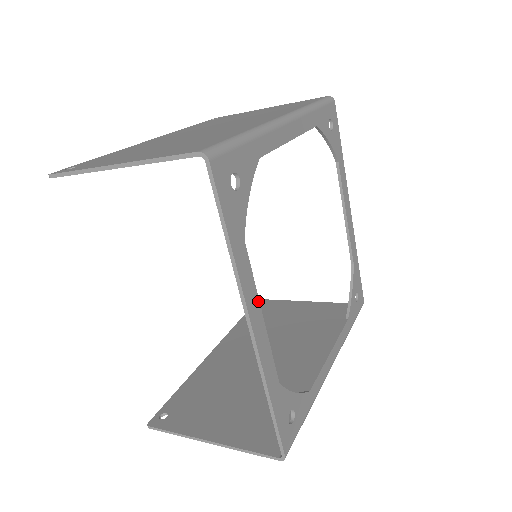
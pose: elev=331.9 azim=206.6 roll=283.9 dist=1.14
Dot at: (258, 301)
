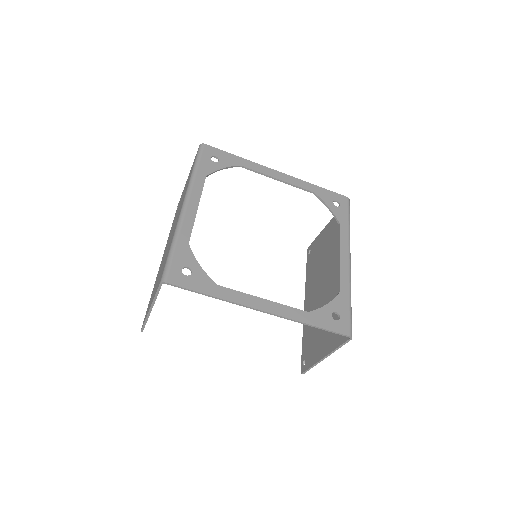
Dot at: (253, 297)
